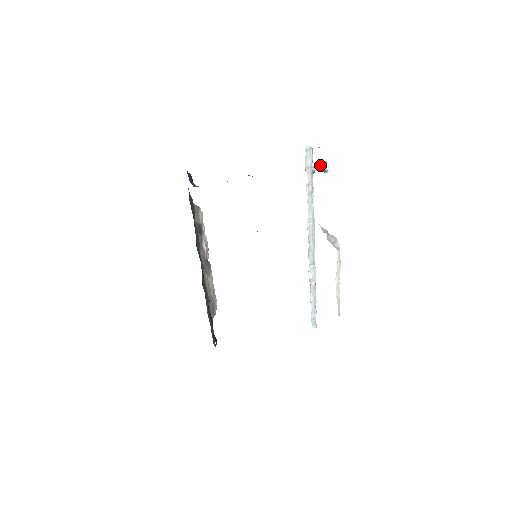
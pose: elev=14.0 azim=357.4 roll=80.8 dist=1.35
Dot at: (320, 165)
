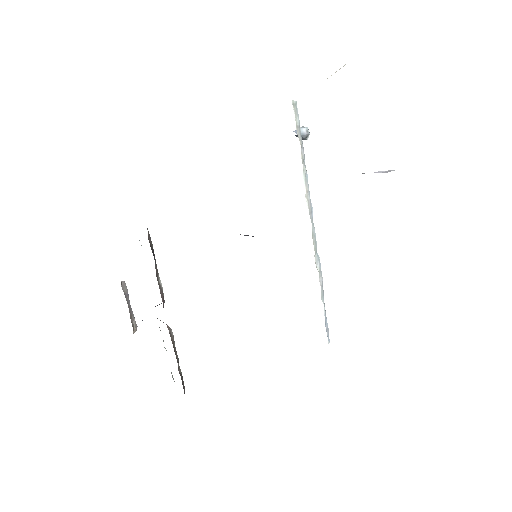
Dot at: (301, 129)
